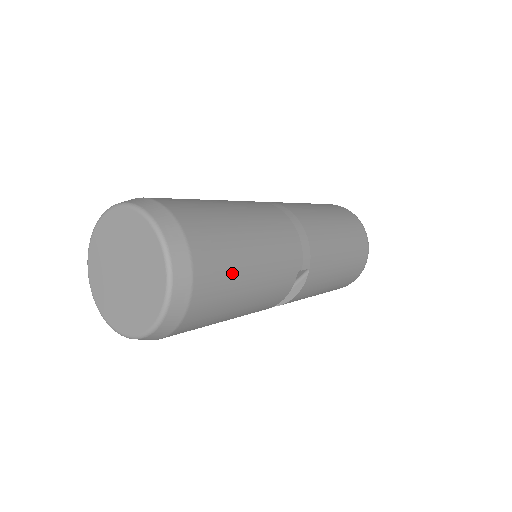
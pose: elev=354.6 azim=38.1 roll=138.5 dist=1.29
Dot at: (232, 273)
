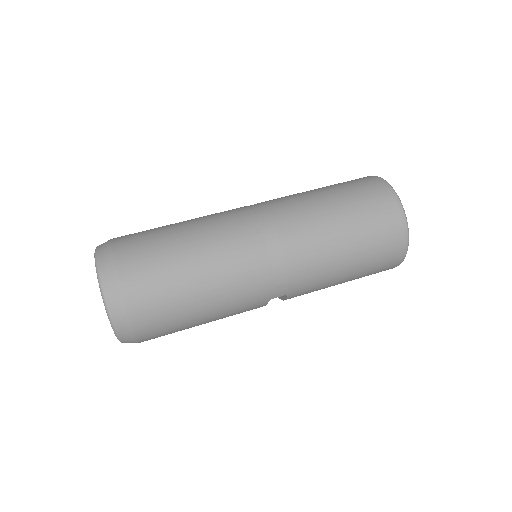
Dot at: (177, 323)
